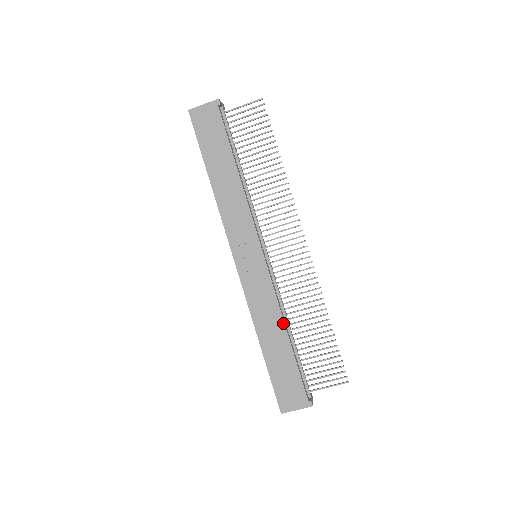
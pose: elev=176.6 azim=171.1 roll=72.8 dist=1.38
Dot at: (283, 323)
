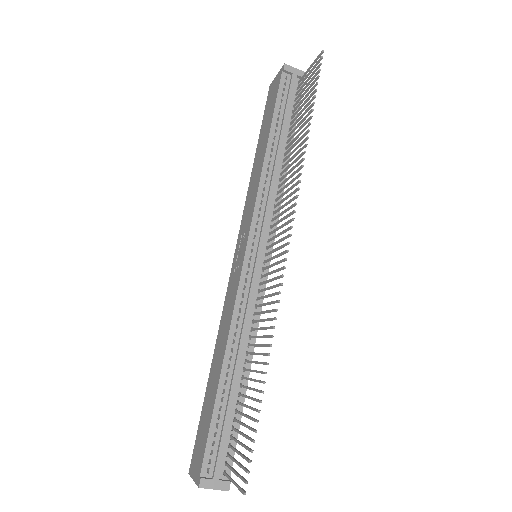
Dot at: (225, 348)
